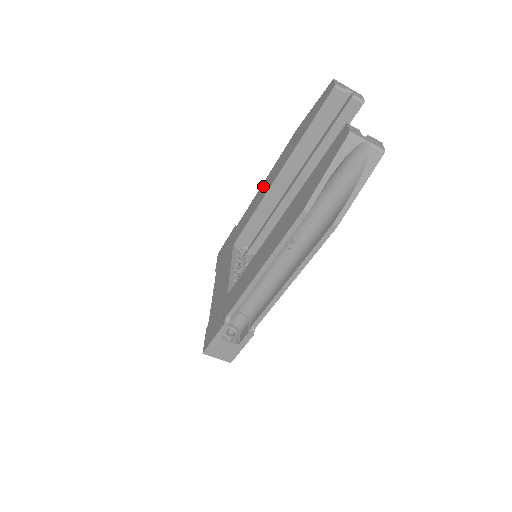
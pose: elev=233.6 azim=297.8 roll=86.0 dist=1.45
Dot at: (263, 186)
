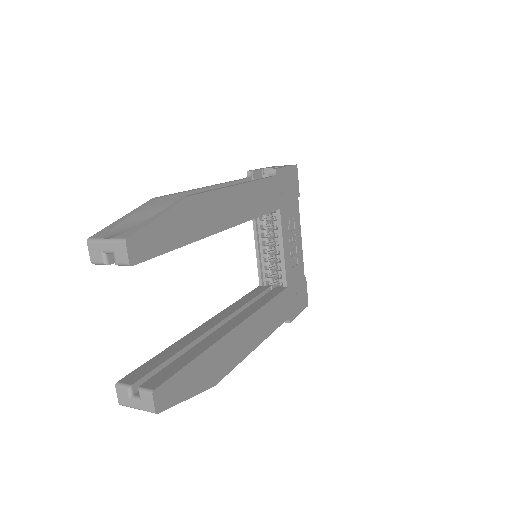
Dot at: occluded
